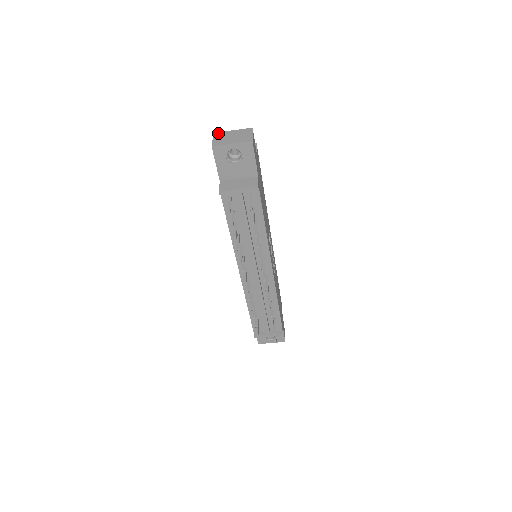
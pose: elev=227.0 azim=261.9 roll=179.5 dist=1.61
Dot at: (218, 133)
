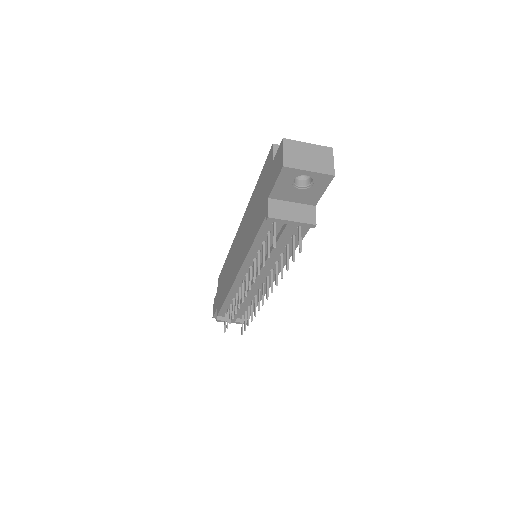
Dot at: (289, 141)
